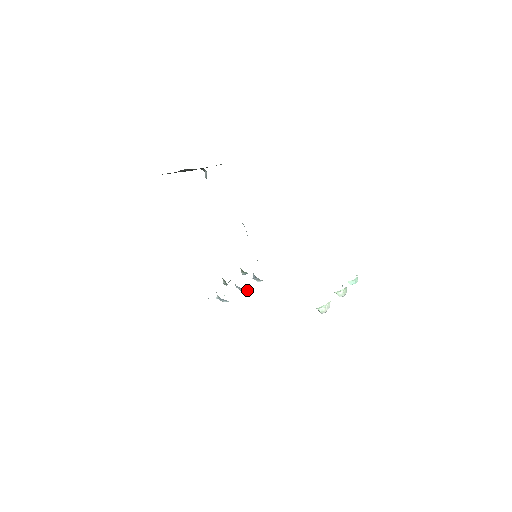
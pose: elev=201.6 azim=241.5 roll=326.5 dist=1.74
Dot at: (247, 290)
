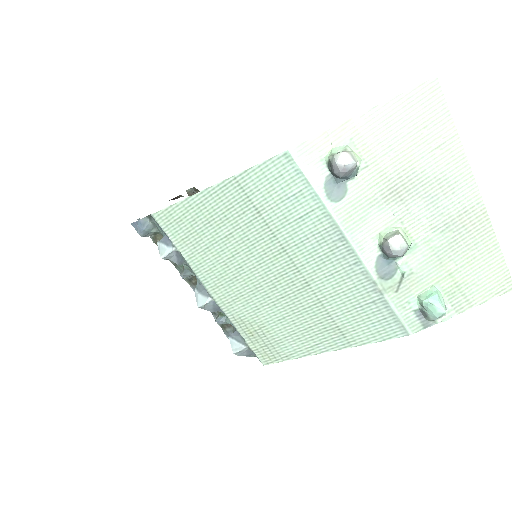
Dot at: (210, 301)
